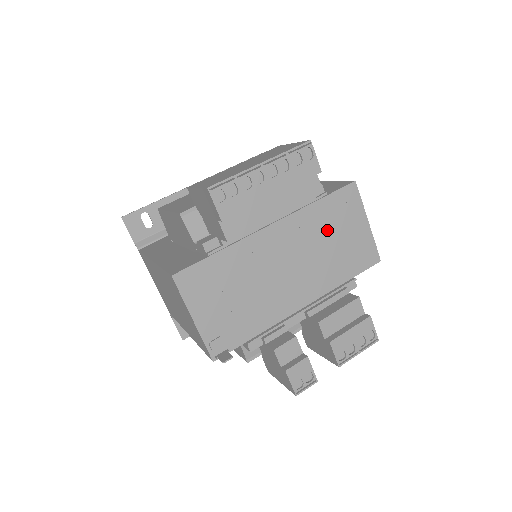
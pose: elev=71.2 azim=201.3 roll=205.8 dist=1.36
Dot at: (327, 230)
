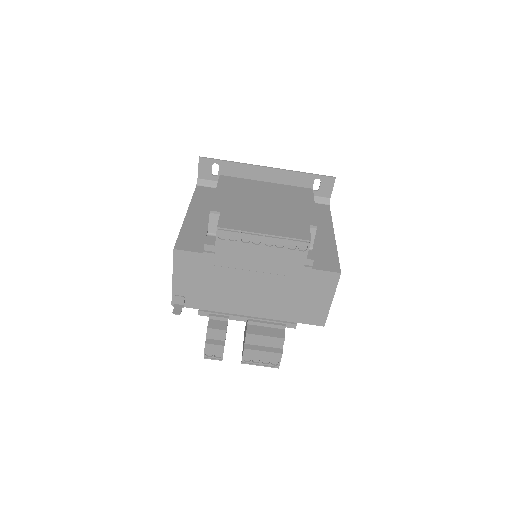
Dot at: (297, 287)
